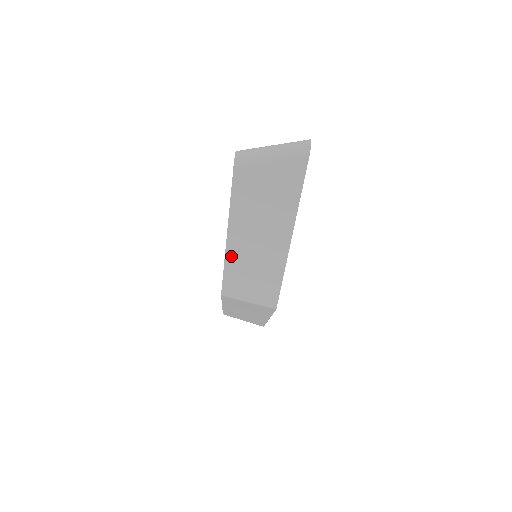
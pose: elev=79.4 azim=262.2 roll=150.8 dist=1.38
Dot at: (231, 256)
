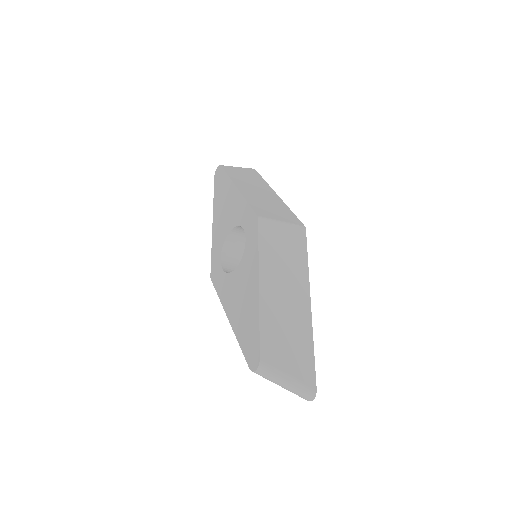
Dot at: occluded
